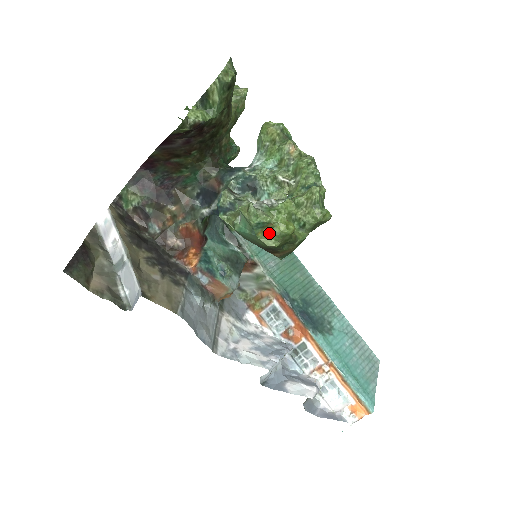
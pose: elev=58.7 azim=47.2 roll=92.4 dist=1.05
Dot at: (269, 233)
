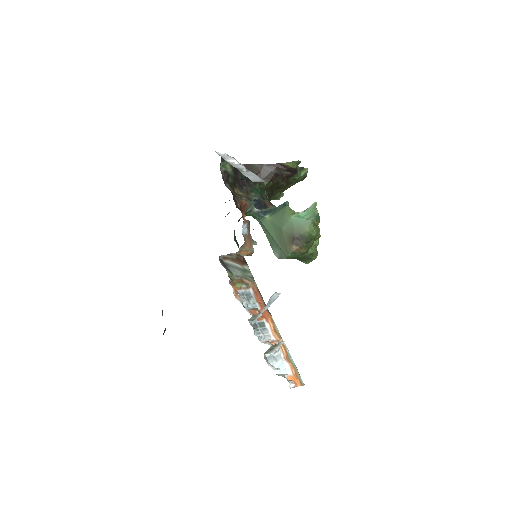
Dot at: (316, 226)
